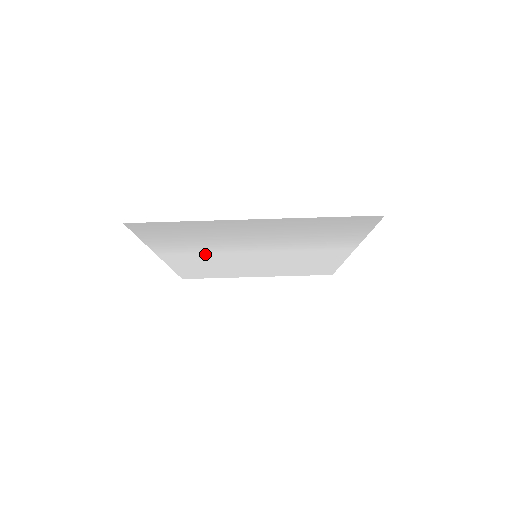
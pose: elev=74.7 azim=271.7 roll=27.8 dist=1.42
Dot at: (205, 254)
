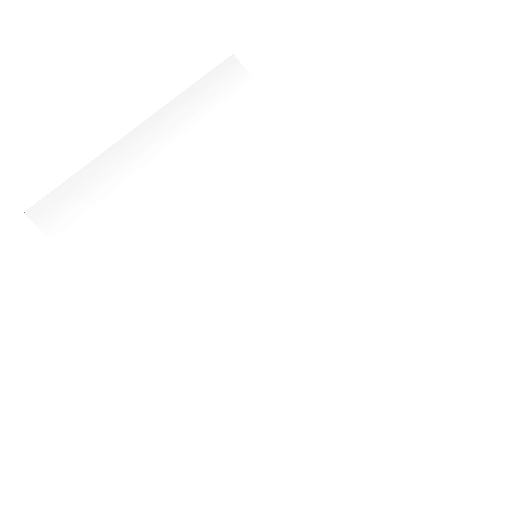
Dot at: (196, 289)
